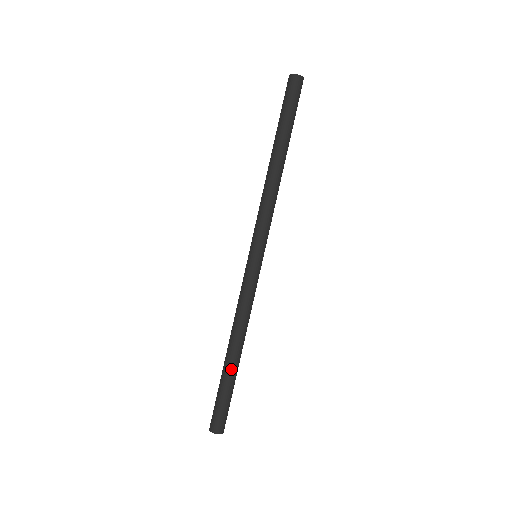
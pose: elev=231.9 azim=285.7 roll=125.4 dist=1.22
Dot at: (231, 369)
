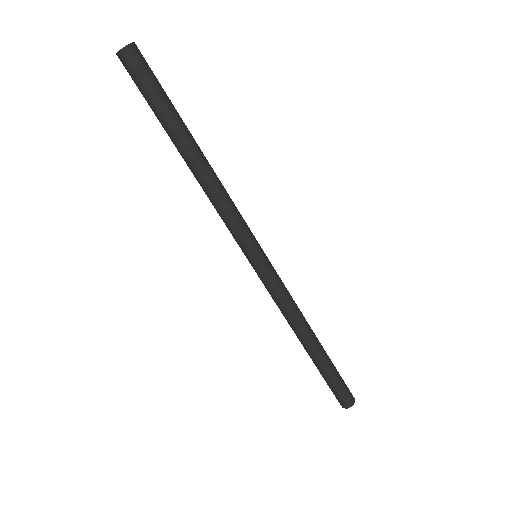
Dot at: (319, 358)
